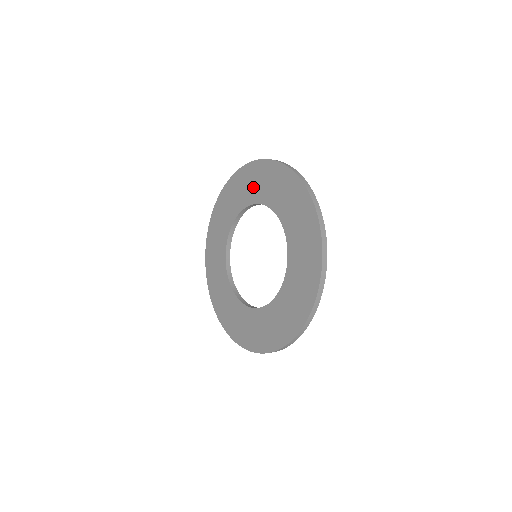
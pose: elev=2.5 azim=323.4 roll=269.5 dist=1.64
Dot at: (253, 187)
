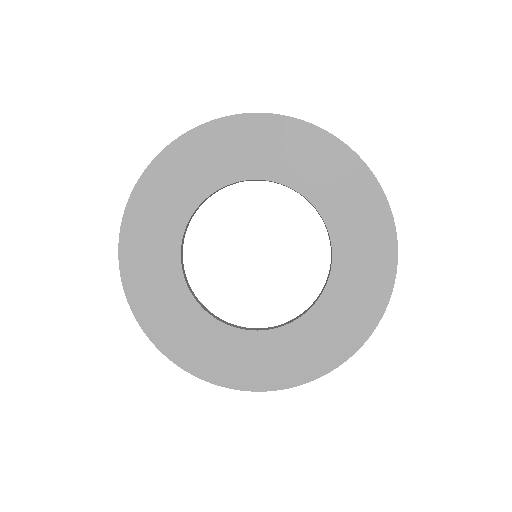
Dot at: (250, 154)
